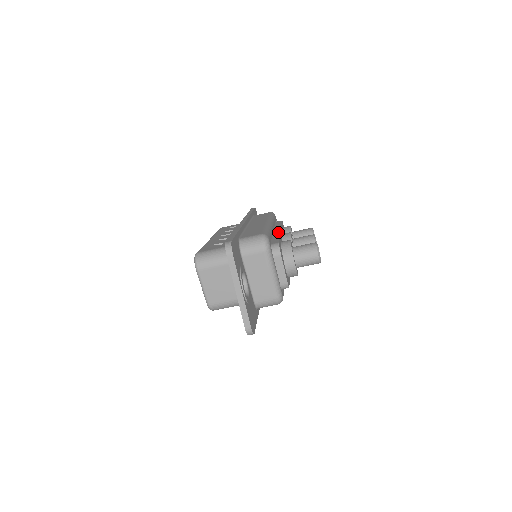
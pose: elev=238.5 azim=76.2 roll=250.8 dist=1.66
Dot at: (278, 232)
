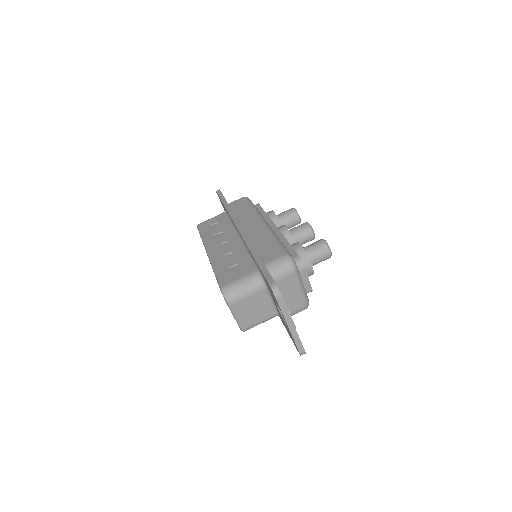
Dot at: (278, 232)
